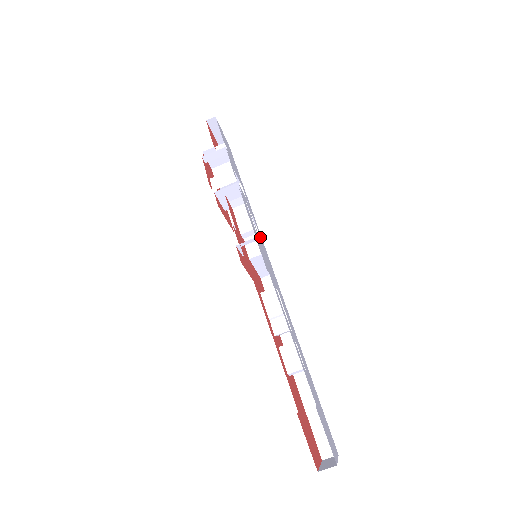
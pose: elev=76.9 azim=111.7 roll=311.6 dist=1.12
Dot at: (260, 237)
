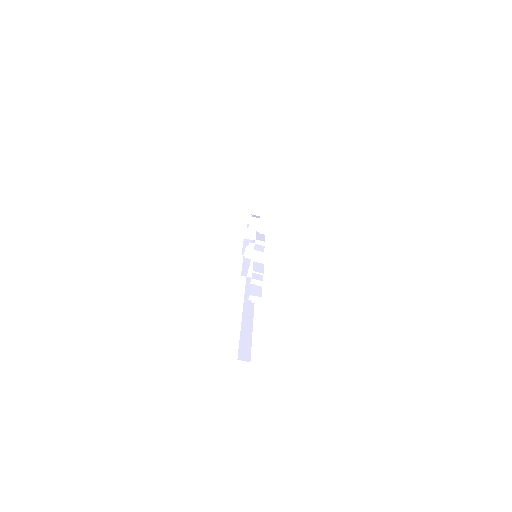
Dot at: occluded
